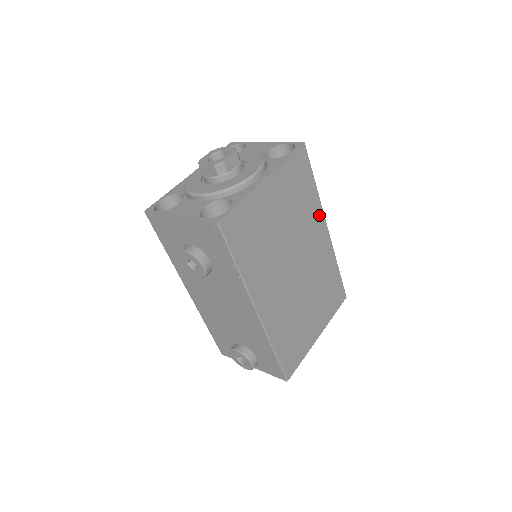
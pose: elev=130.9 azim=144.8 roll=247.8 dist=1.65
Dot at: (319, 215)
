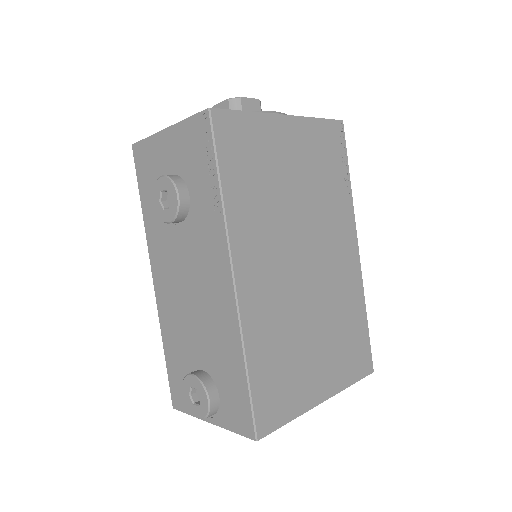
Dot at: (349, 220)
